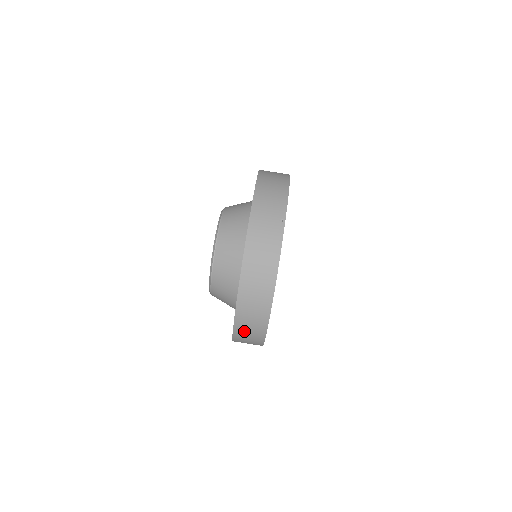
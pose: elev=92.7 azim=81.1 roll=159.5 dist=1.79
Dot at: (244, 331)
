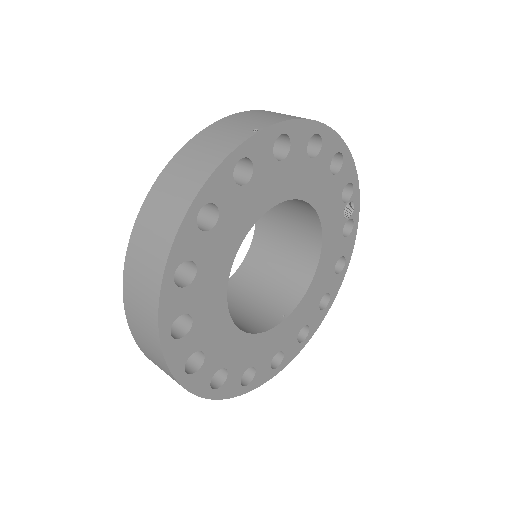
Dot at: (135, 309)
